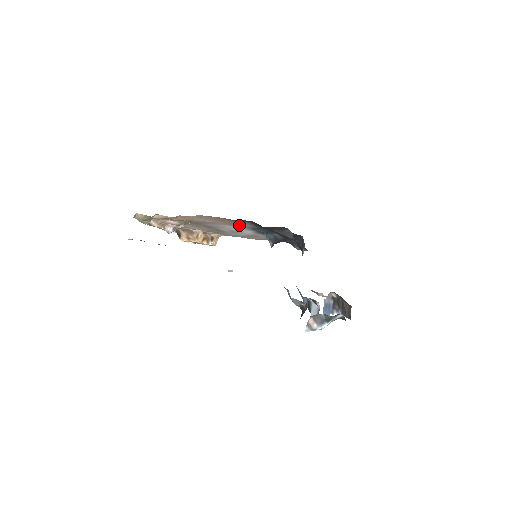
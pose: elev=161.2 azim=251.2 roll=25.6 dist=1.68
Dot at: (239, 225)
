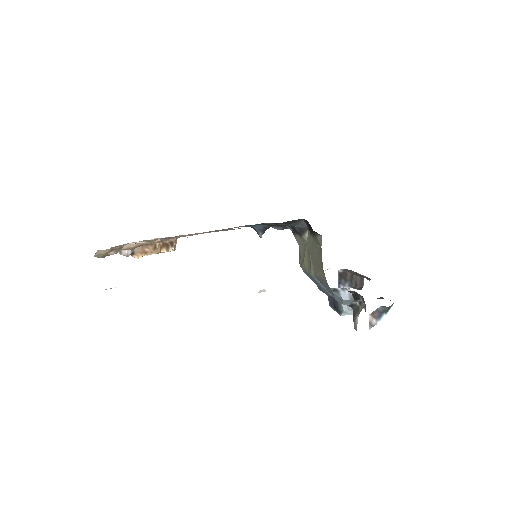
Dot at: occluded
